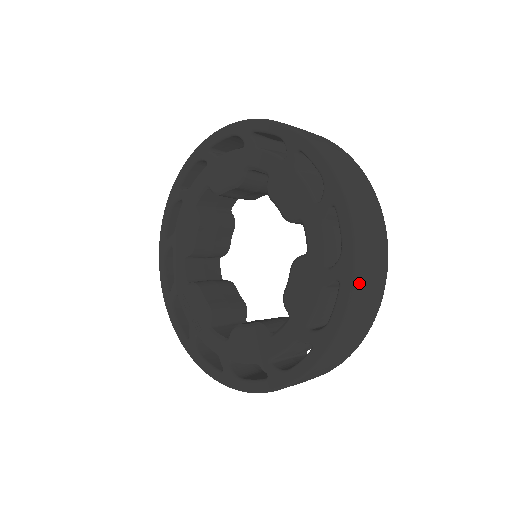
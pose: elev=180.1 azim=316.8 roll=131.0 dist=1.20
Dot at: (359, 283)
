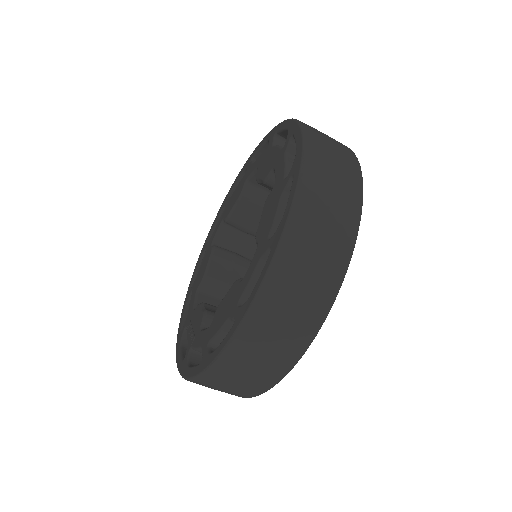
Dot at: (313, 171)
